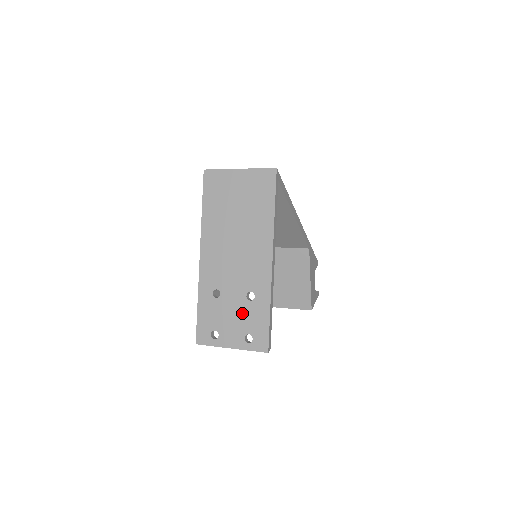
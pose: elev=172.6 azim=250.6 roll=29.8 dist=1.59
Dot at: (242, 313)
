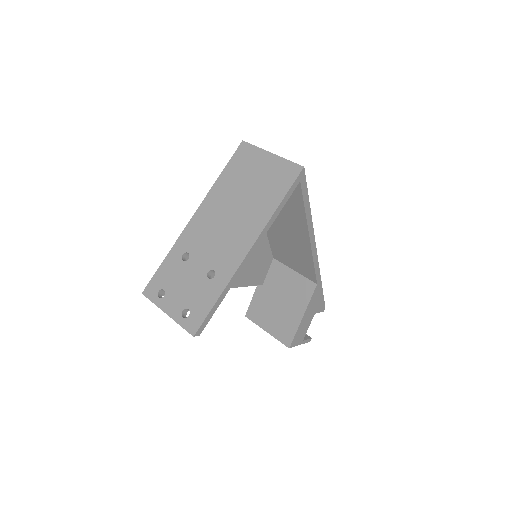
Dot at: (195, 286)
